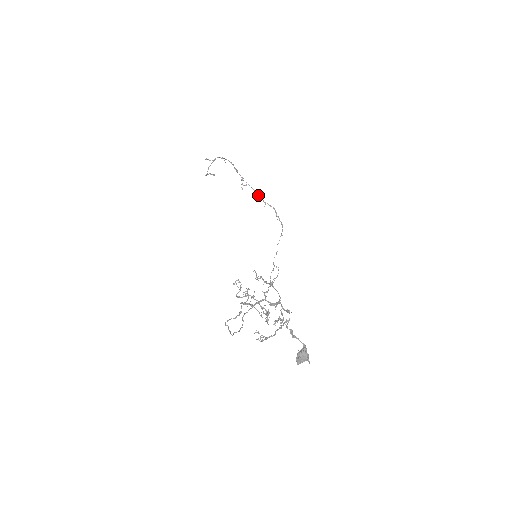
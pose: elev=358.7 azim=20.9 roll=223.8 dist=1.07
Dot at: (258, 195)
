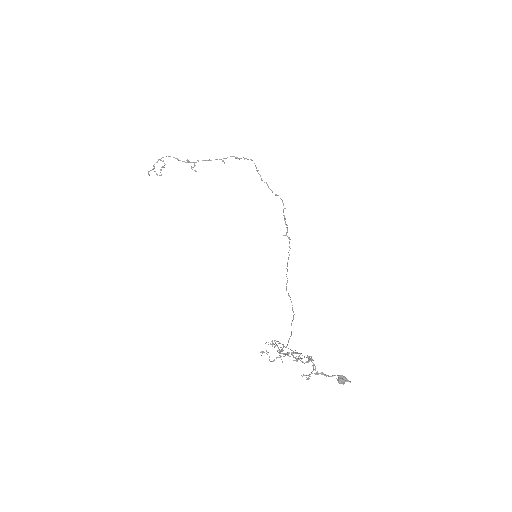
Dot at: (211, 160)
